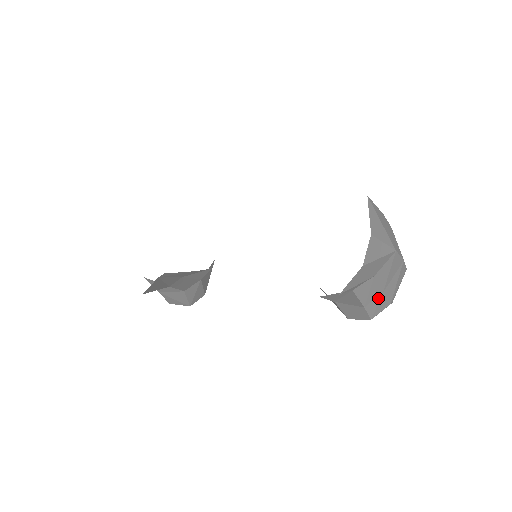
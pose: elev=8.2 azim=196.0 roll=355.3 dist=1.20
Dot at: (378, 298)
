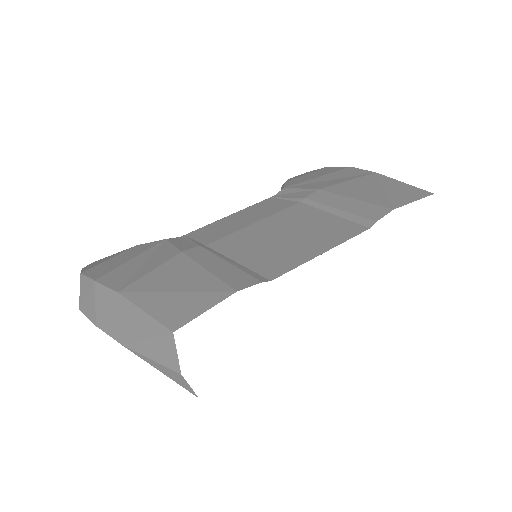
Dot at: occluded
